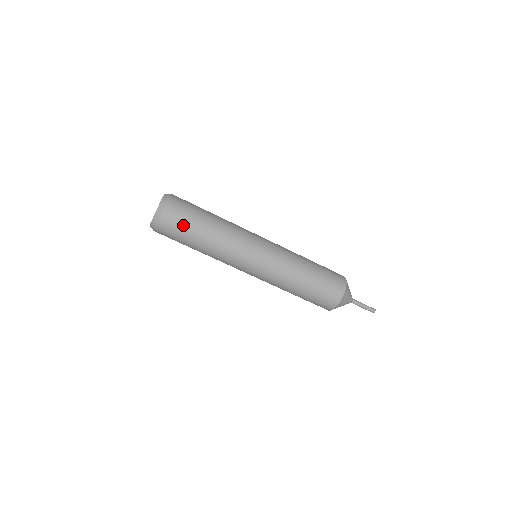
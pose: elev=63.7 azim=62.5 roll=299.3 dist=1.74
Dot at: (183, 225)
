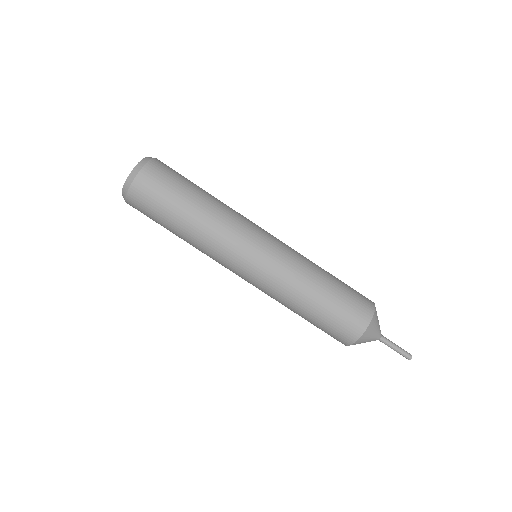
Dot at: (154, 209)
